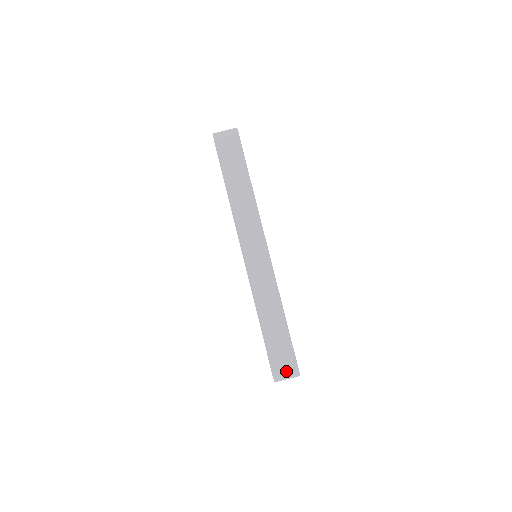
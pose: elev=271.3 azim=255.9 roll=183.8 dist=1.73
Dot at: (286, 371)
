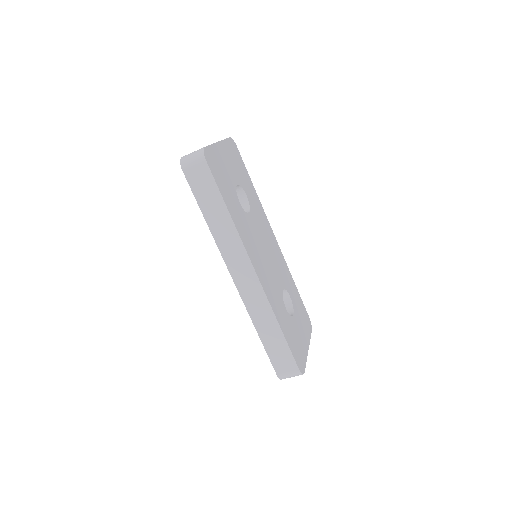
Dot at: (289, 374)
